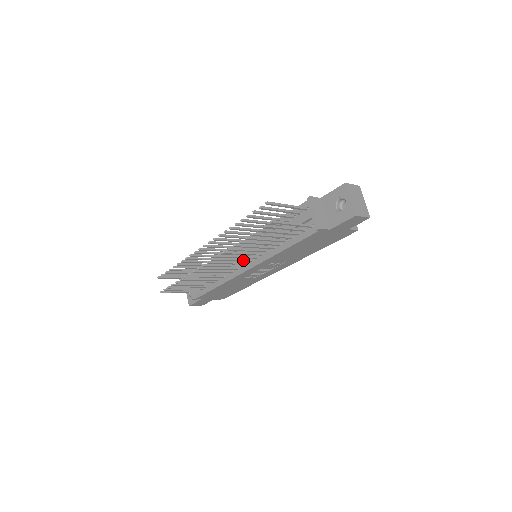
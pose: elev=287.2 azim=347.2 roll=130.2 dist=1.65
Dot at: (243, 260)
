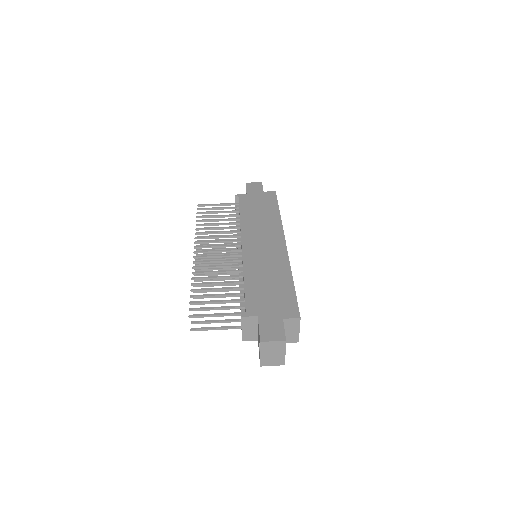
Dot at: (230, 269)
